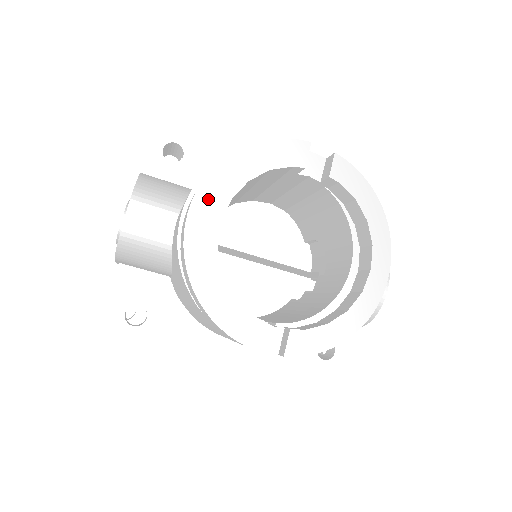
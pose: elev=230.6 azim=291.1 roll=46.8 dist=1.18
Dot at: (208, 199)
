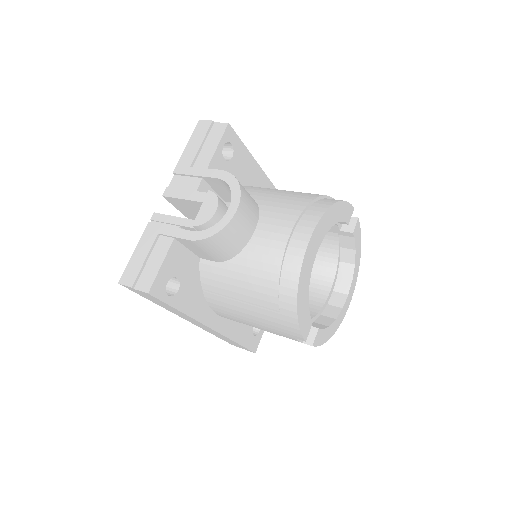
Dot at: (317, 235)
